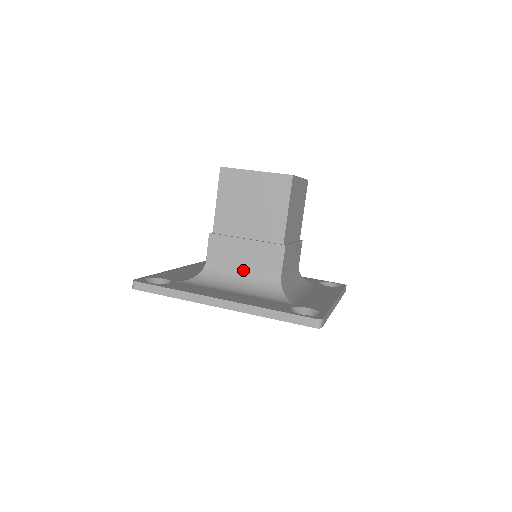
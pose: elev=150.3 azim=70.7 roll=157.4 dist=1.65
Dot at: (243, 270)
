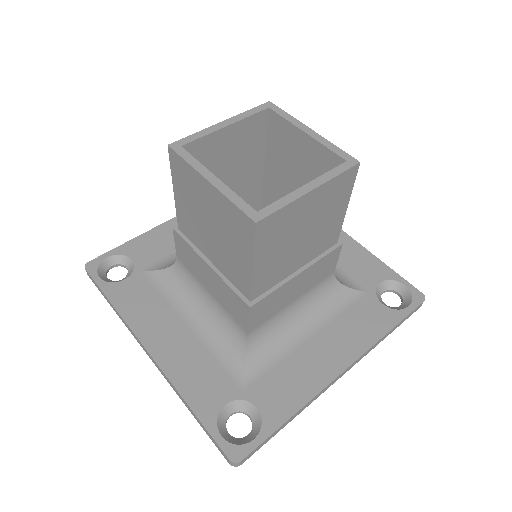
Dot at: (295, 301)
